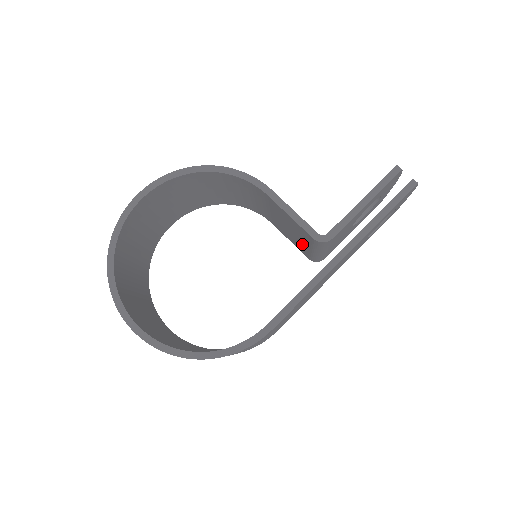
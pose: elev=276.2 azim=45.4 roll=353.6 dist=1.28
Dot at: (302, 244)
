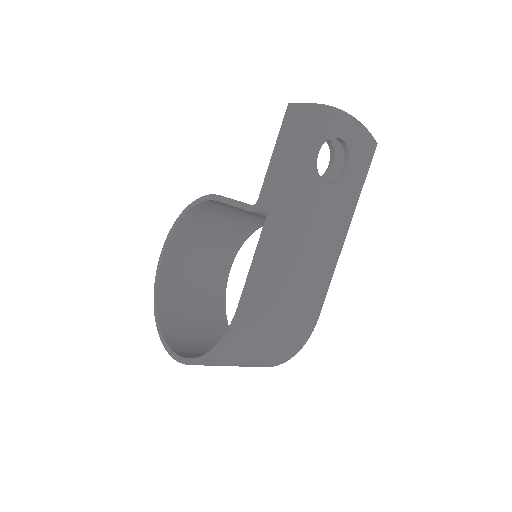
Dot at: occluded
